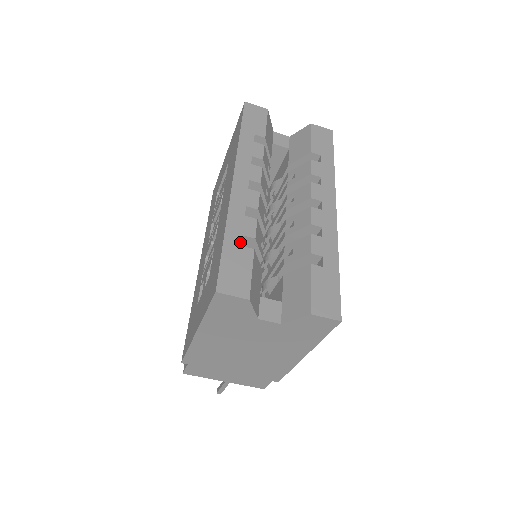
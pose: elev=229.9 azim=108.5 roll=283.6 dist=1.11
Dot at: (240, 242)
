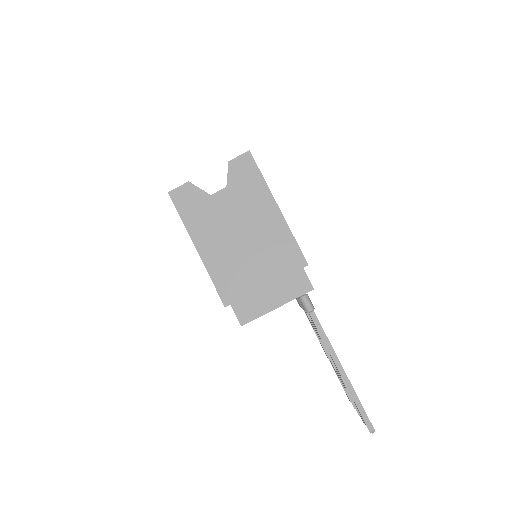
Dot at: occluded
